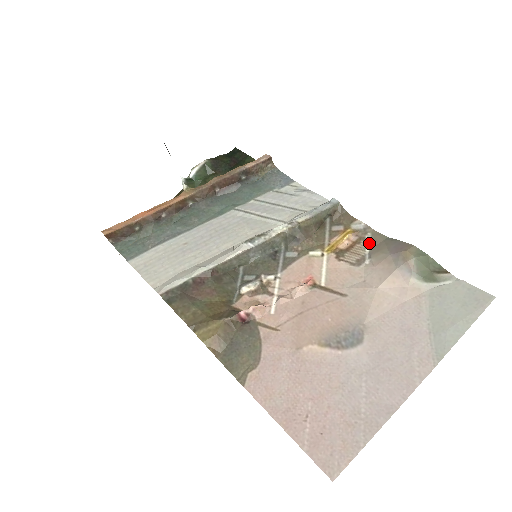
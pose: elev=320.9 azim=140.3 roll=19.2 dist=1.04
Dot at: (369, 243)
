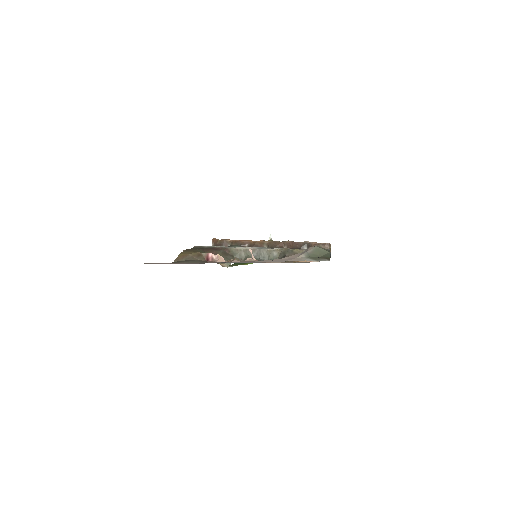
Dot at: occluded
